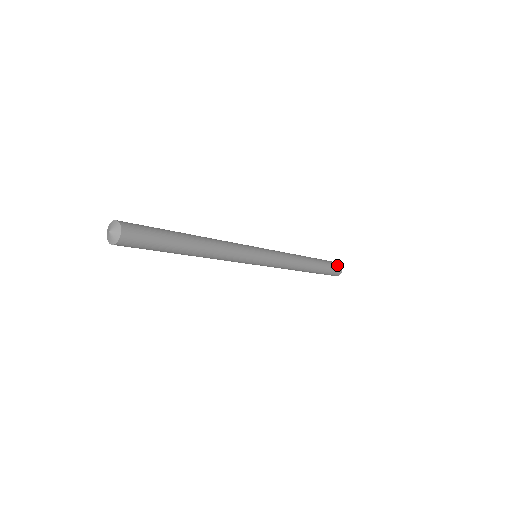
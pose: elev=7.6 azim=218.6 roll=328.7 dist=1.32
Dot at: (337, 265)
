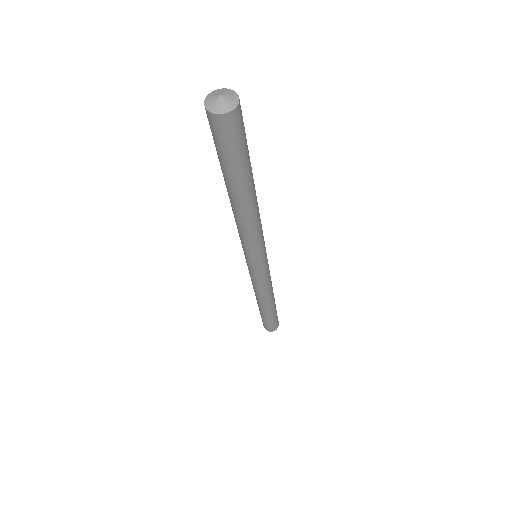
Dot at: occluded
